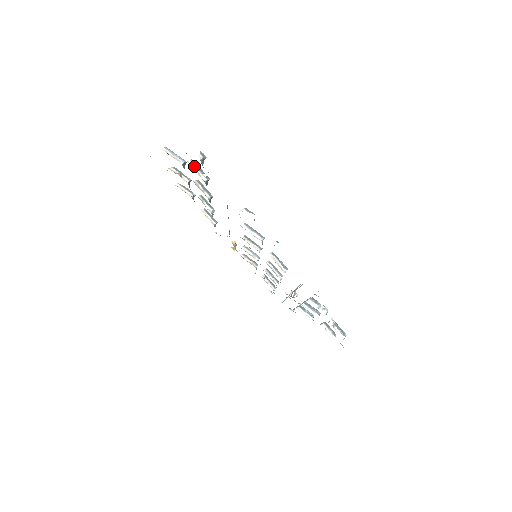
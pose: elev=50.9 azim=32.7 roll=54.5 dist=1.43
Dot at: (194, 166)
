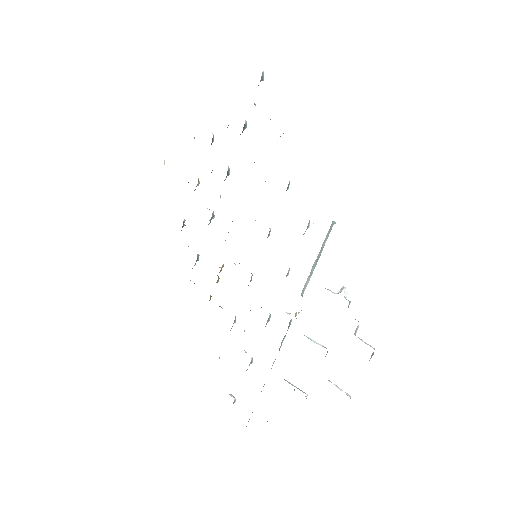
Dot at: occluded
